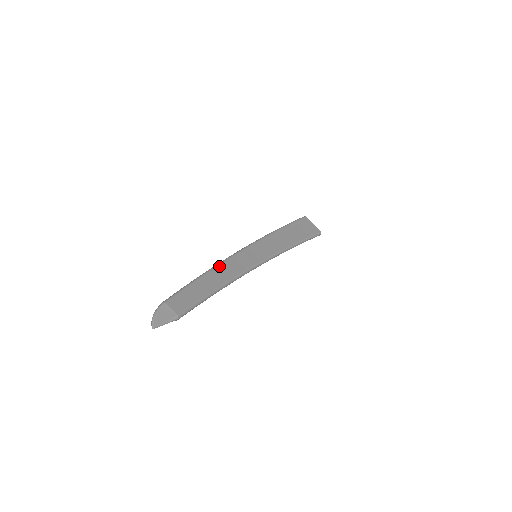
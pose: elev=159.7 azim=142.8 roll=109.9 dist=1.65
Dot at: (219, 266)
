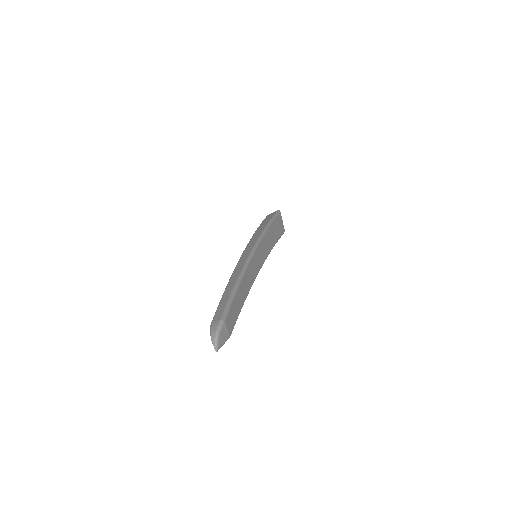
Dot at: (246, 273)
